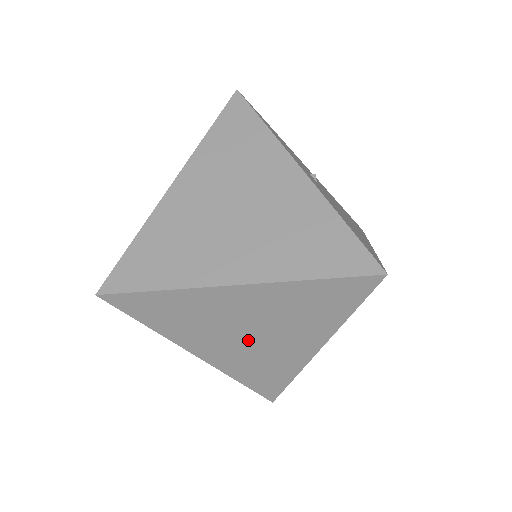
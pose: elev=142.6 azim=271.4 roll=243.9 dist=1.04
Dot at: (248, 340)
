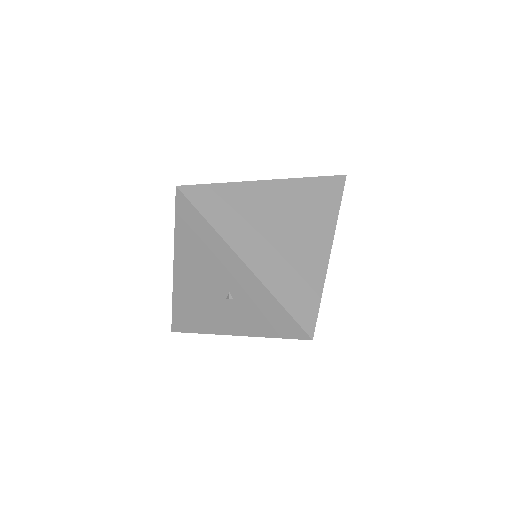
Dot at: (282, 238)
